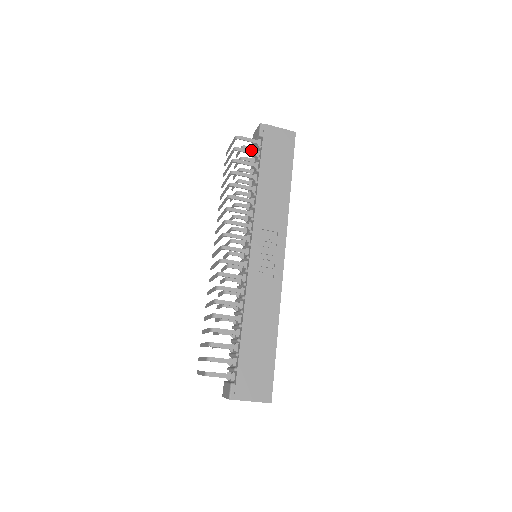
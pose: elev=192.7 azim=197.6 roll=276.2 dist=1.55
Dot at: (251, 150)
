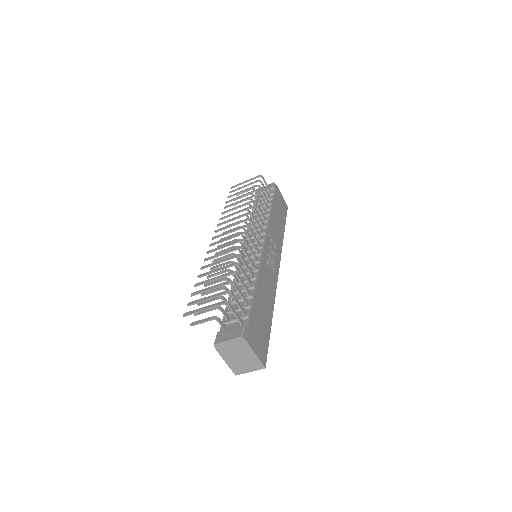
Dot at: (257, 195)
